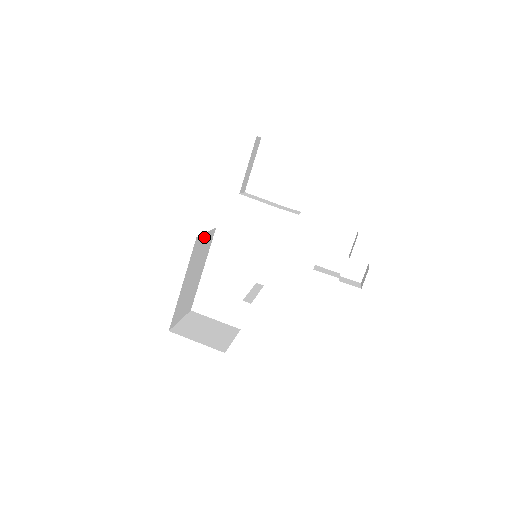
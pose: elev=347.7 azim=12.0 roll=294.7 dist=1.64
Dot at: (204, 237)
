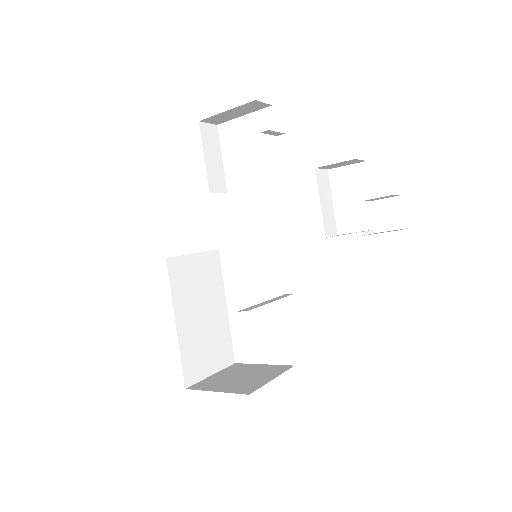
Dot at: (192, 260)
